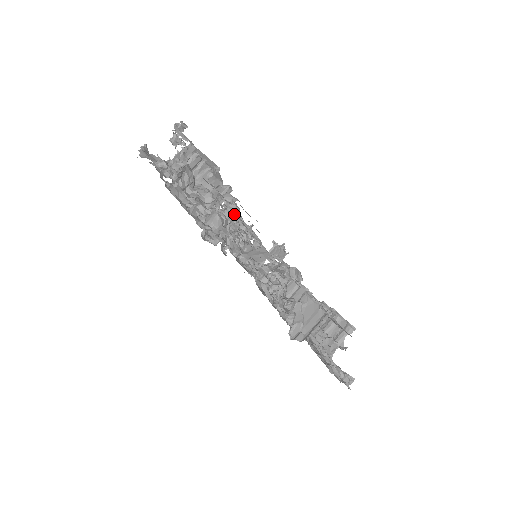
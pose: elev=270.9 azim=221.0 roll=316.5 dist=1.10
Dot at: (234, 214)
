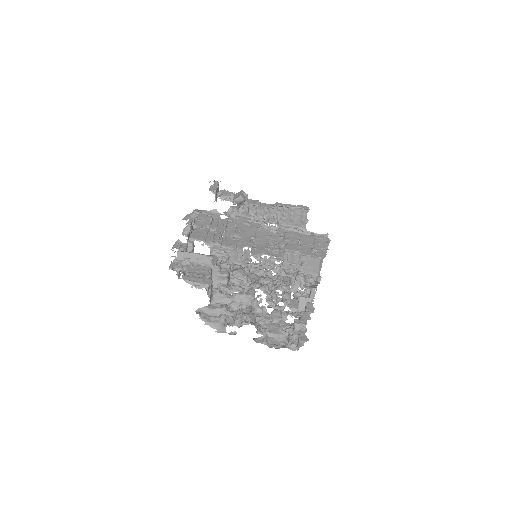
Dot at: (270, 293)
